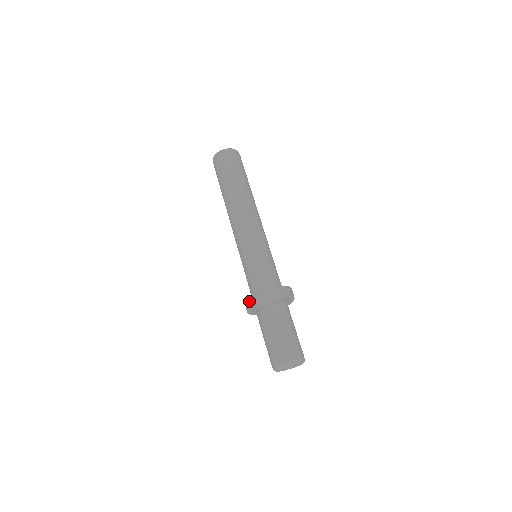
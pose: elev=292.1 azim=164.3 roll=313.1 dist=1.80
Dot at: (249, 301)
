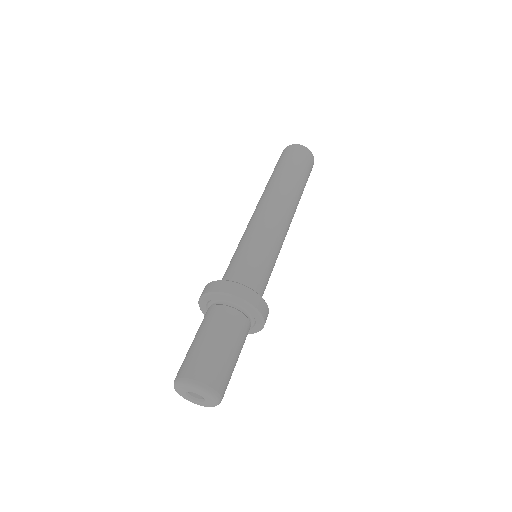
Dot at: (234, 286)
